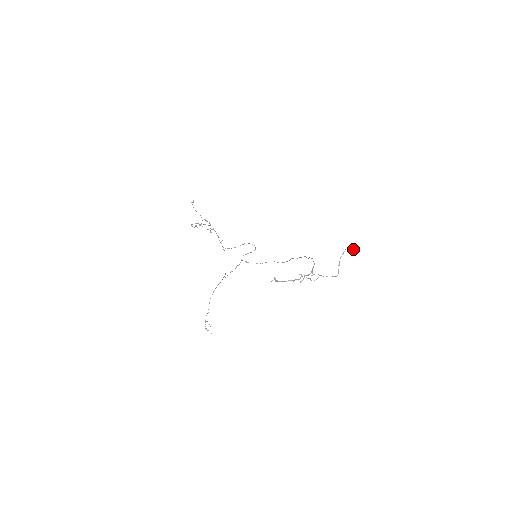
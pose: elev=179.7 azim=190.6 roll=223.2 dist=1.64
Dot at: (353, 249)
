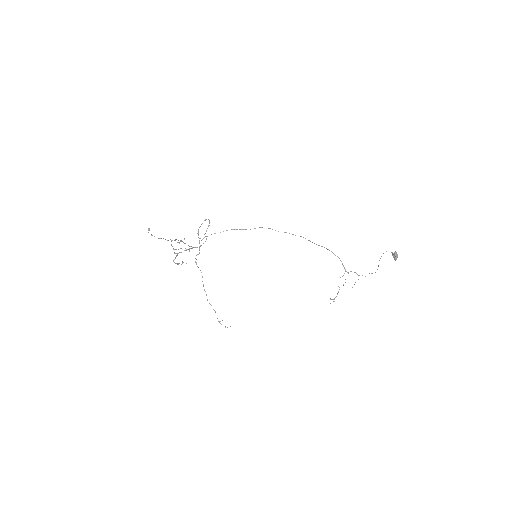
Dot at: occluded
